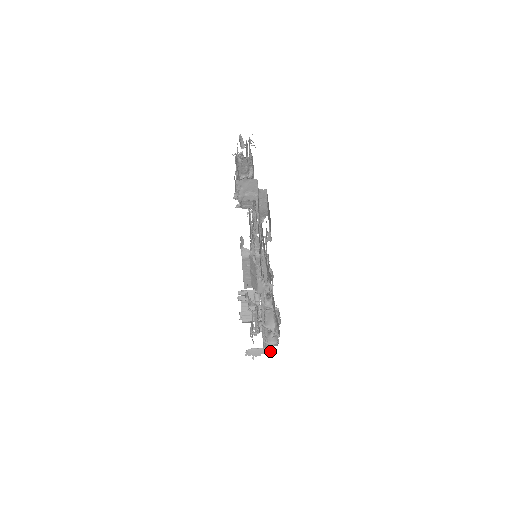
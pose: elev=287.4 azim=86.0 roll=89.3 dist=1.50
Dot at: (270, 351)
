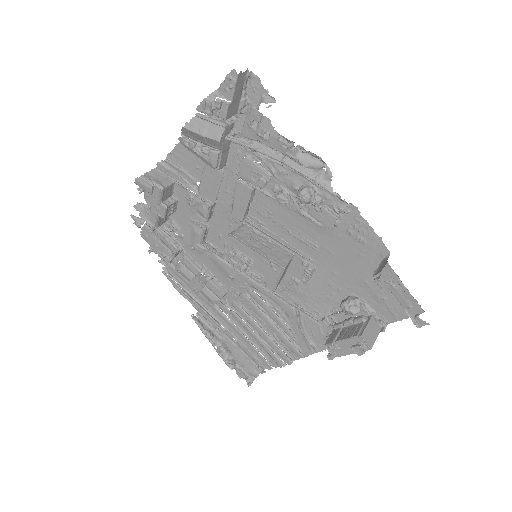
Dot at: (385, 252)
